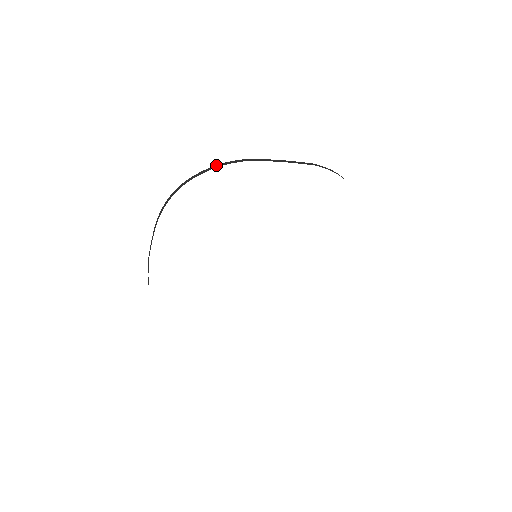
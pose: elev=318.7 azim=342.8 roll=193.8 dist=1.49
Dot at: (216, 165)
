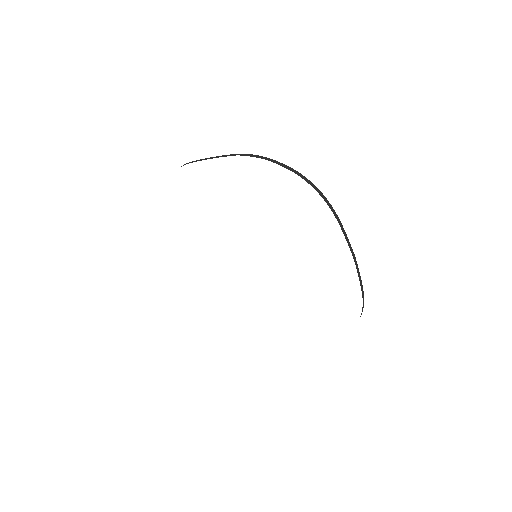
Dot at: occluded
